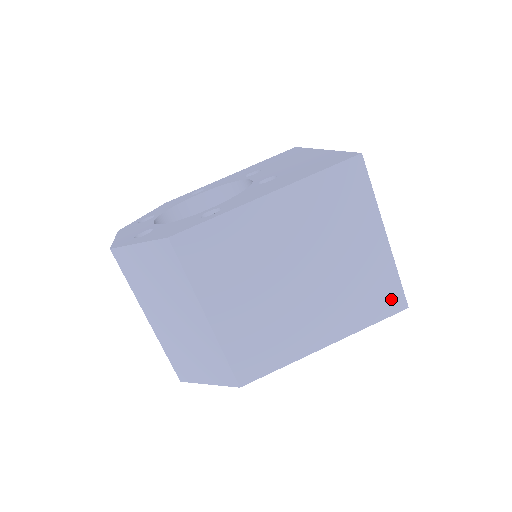
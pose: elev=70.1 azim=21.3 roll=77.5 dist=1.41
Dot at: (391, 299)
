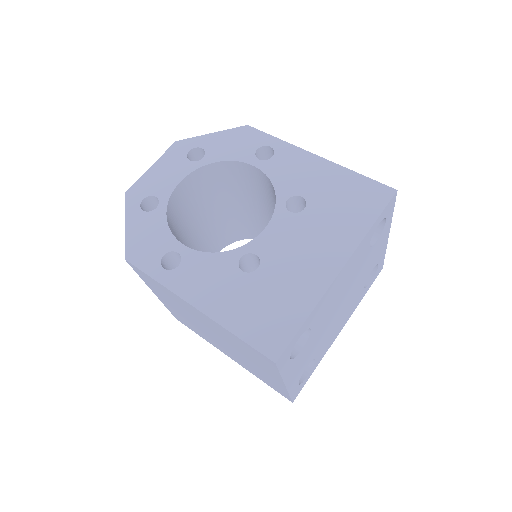
Dot at: (281, 392)
